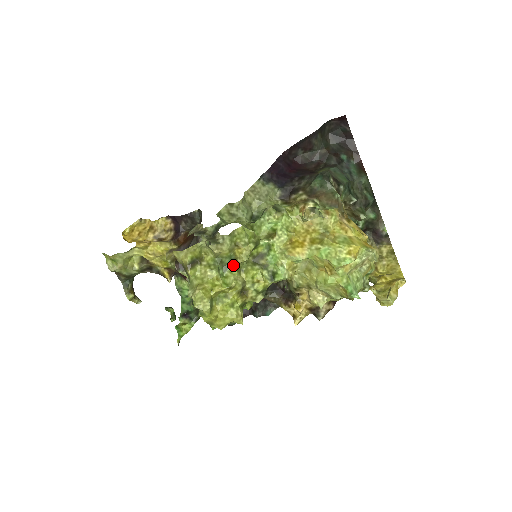
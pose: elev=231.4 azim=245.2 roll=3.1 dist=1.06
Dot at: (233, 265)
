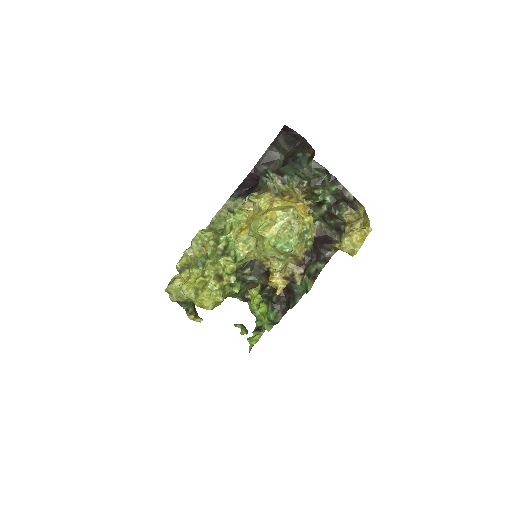
Dot at: (207, 261)
